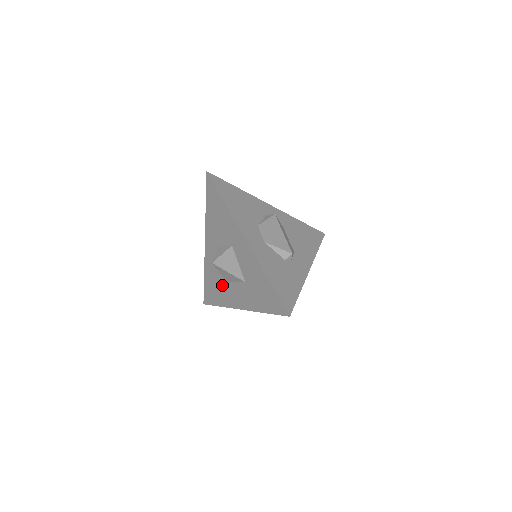
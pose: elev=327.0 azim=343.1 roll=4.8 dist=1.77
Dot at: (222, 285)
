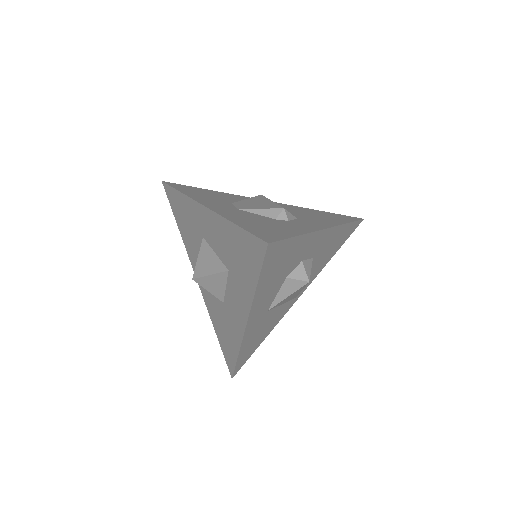
Dot at: (224, 315)
